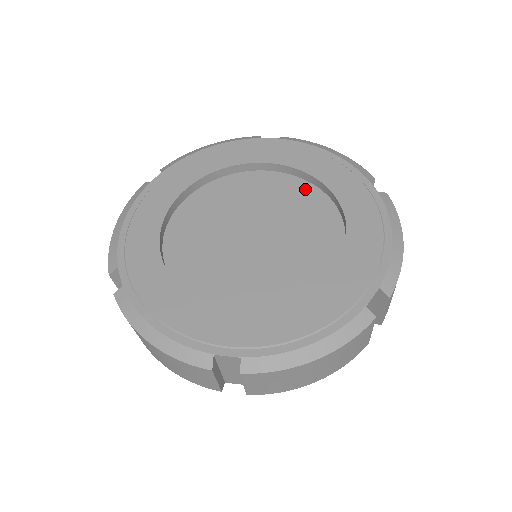
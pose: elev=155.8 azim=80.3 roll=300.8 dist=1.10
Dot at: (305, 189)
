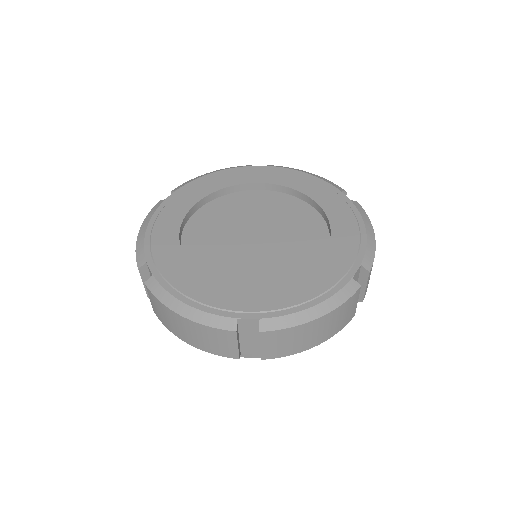
Dot at: (292, 202)
